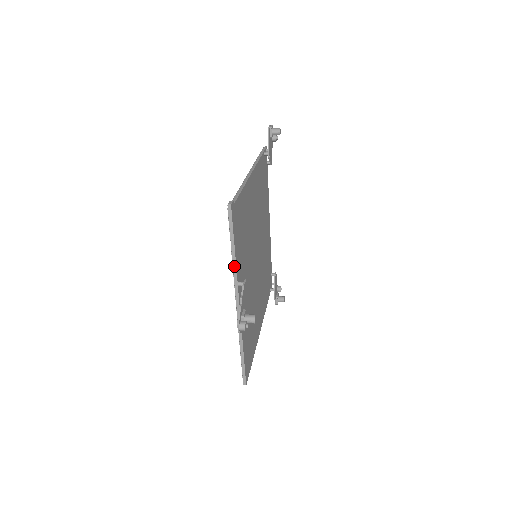
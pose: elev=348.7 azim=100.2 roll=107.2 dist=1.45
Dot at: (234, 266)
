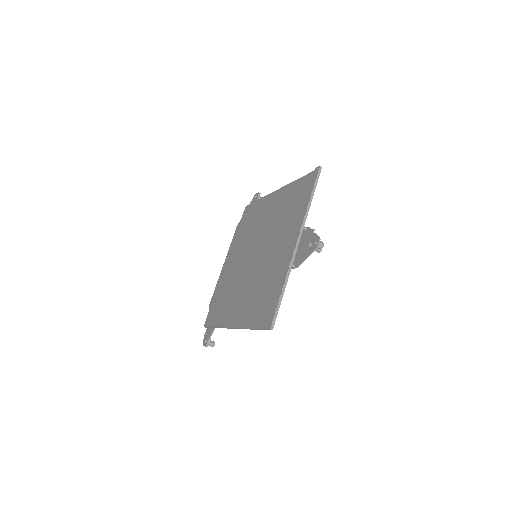
Dot at: (308, 210)
